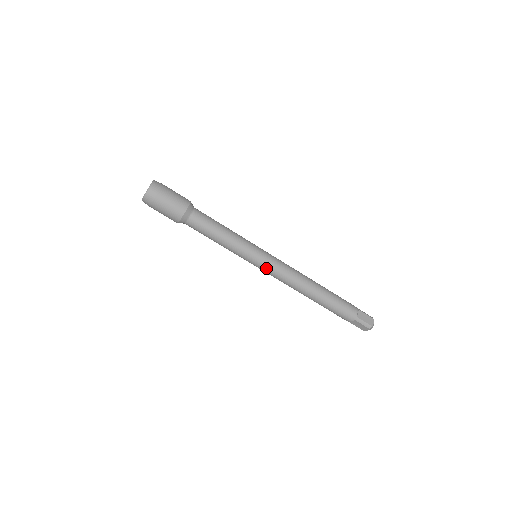
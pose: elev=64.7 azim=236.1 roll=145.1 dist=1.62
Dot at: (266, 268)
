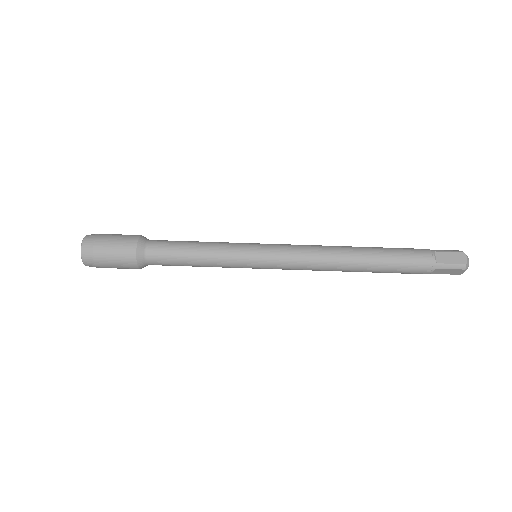
Dot at: (275, 265)
